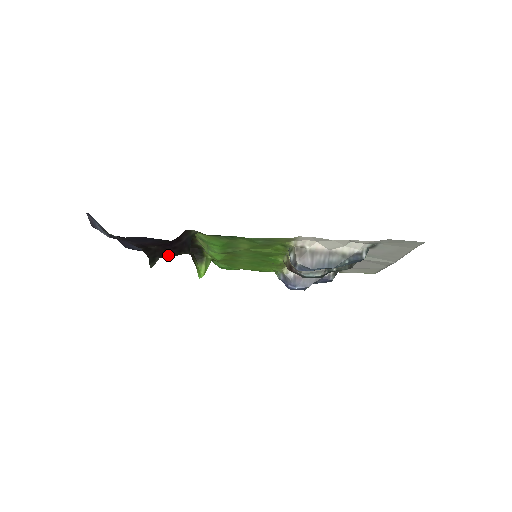
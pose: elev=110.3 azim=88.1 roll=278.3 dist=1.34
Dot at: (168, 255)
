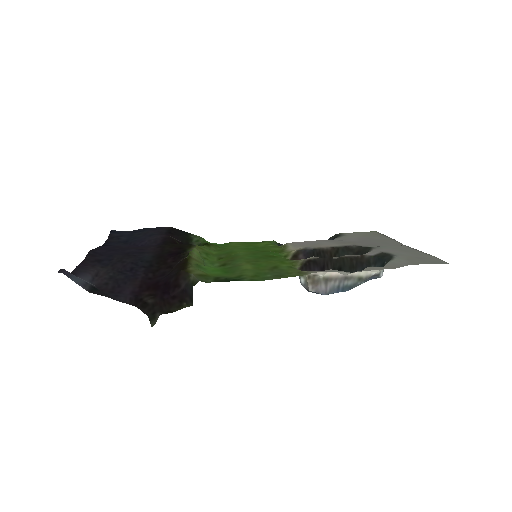
Dot at: (169, 309)
